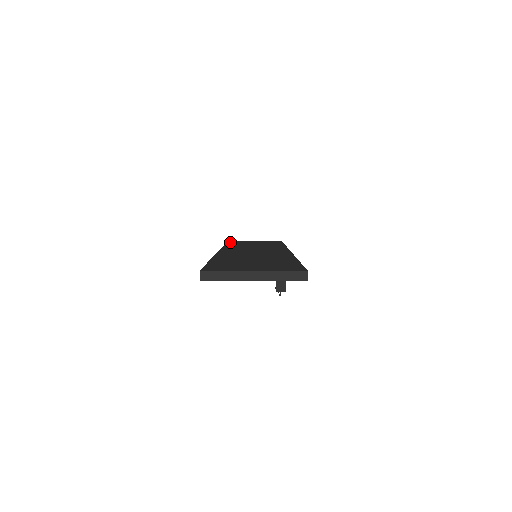
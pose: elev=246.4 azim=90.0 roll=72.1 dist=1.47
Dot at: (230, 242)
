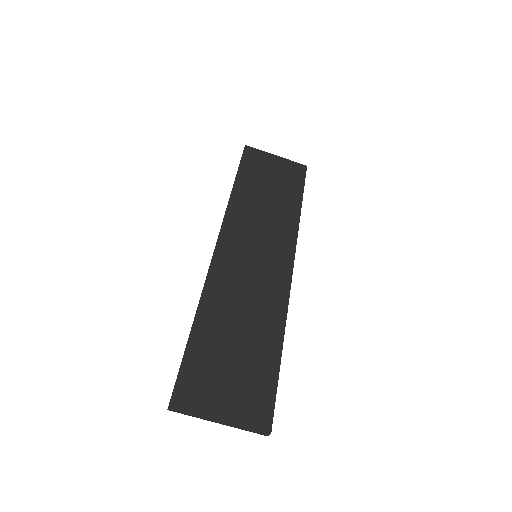
Dot at: (246, 158)
